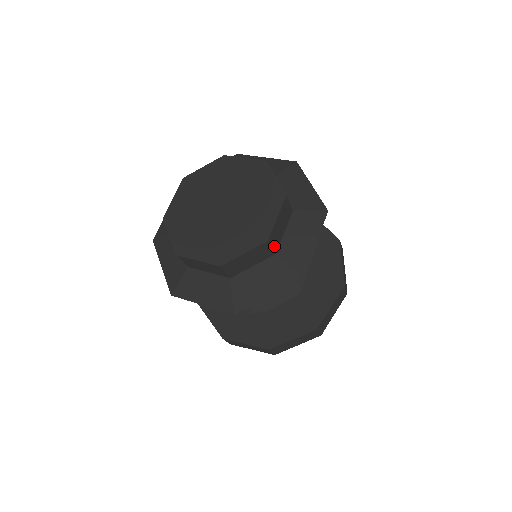
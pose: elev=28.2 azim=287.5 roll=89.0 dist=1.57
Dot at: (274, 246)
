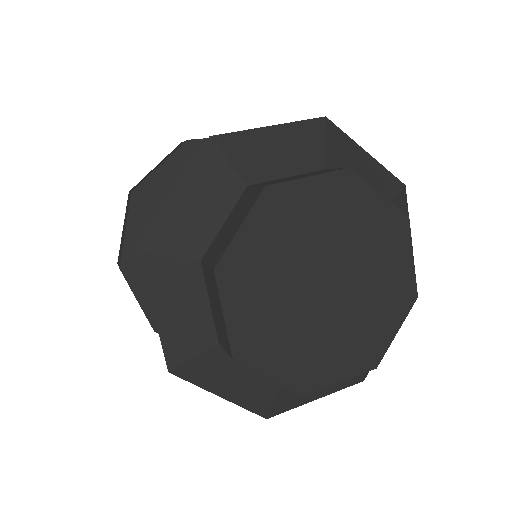
Dot at: occluded
